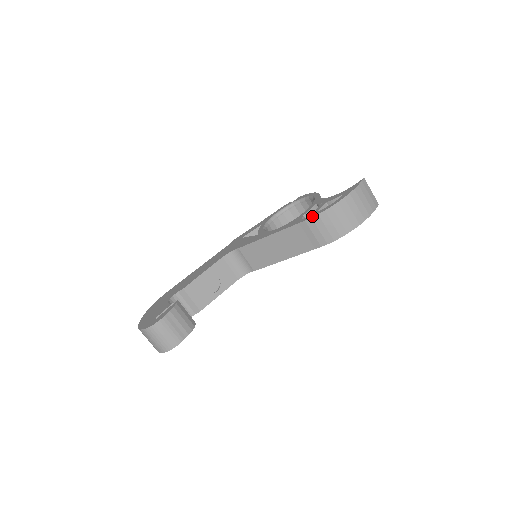
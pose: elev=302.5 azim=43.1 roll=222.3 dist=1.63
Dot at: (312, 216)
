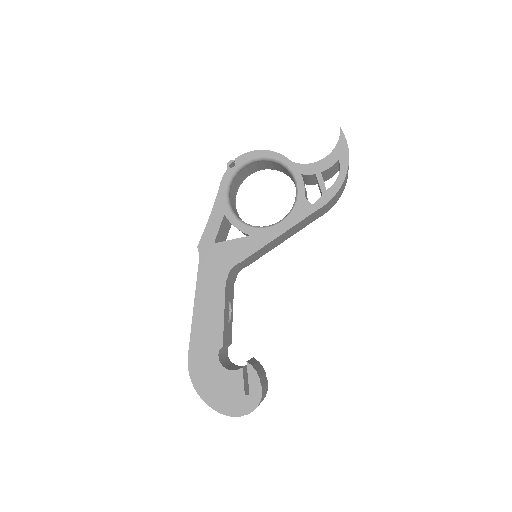
Dot at: (329, 199)
